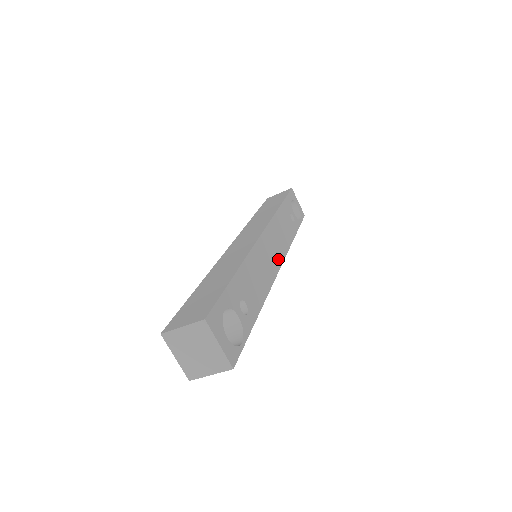
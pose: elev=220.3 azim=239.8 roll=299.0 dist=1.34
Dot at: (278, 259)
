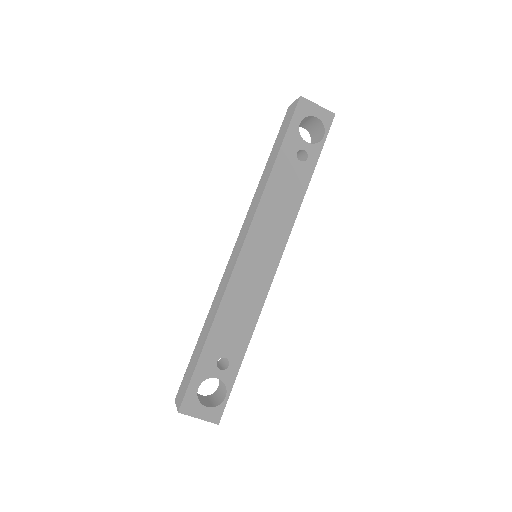
Dot at: (273, 257)
